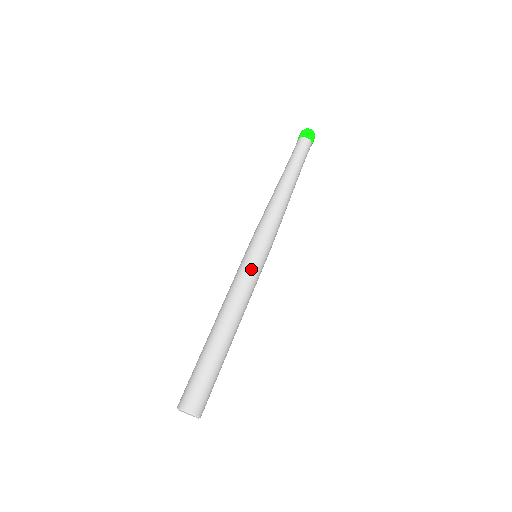
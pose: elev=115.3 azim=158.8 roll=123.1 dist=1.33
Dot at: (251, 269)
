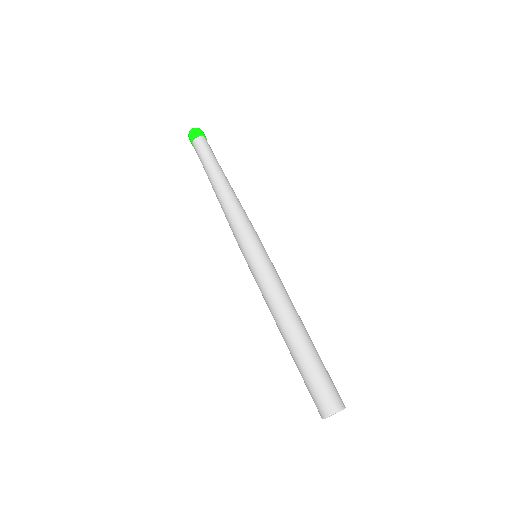
Dot at: (264, 268)
